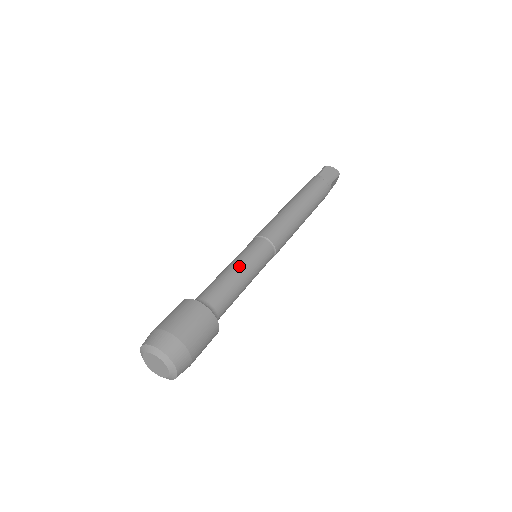
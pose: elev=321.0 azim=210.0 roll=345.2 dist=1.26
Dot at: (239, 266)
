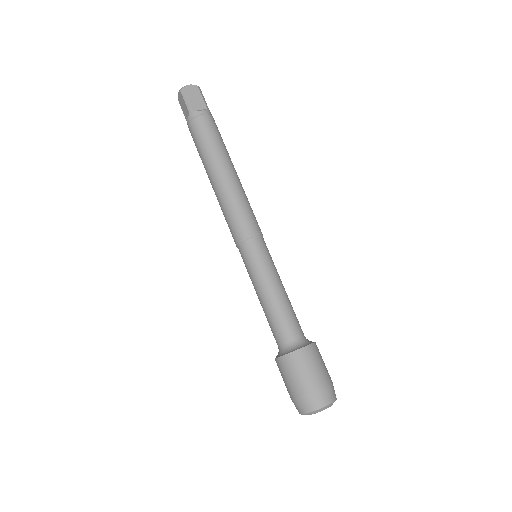
Dot at: (273, 286)
